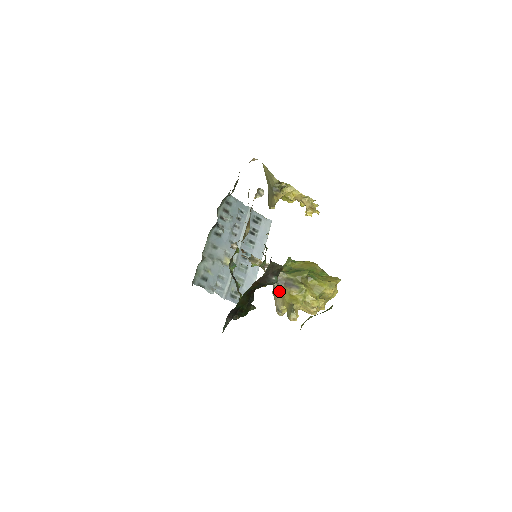
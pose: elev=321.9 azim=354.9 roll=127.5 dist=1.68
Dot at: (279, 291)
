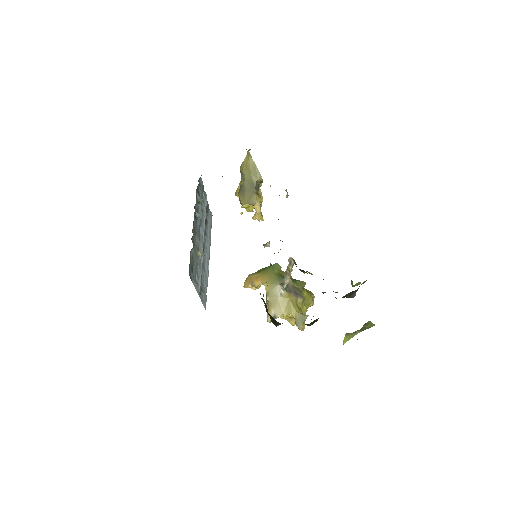
Dot at: (284, 298)
